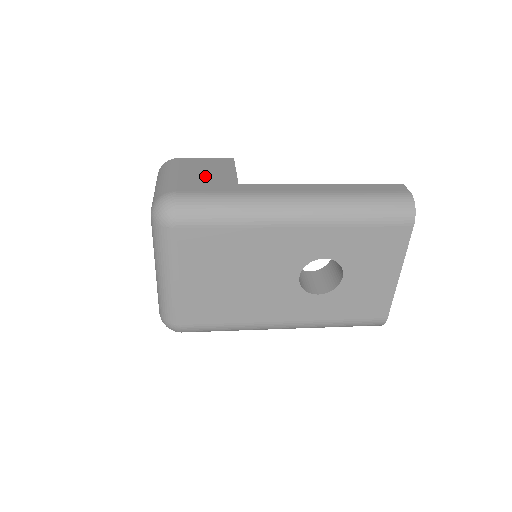
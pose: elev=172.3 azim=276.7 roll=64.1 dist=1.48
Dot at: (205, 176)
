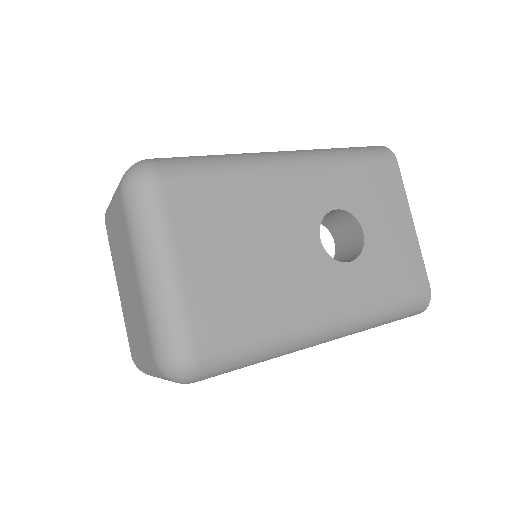
Dot at: occluded
